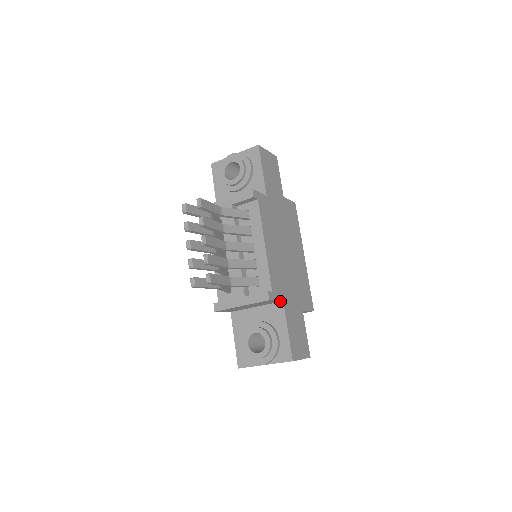
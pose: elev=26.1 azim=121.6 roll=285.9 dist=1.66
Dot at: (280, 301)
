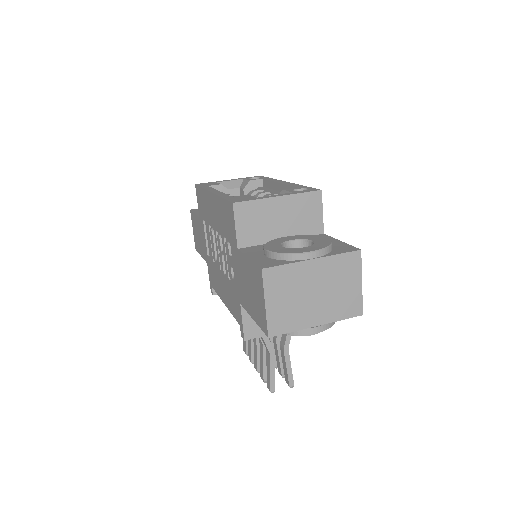
Dot at: occluded
